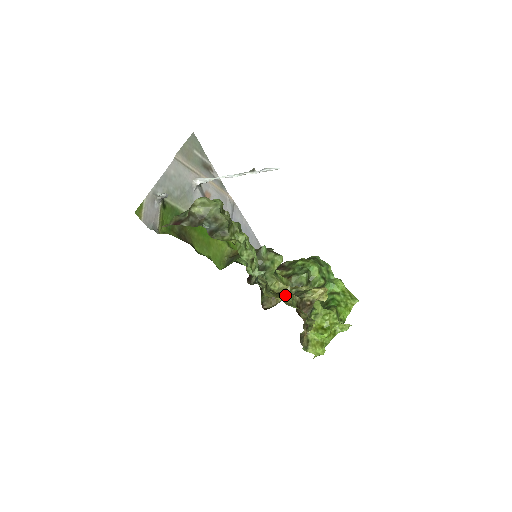
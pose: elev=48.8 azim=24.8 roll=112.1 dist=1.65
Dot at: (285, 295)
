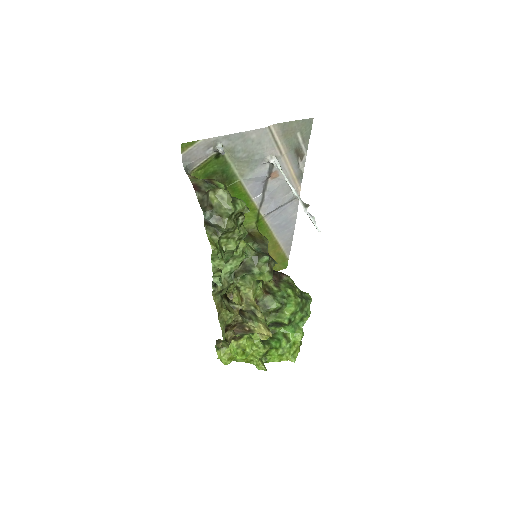
Dot at: (232, 309)
